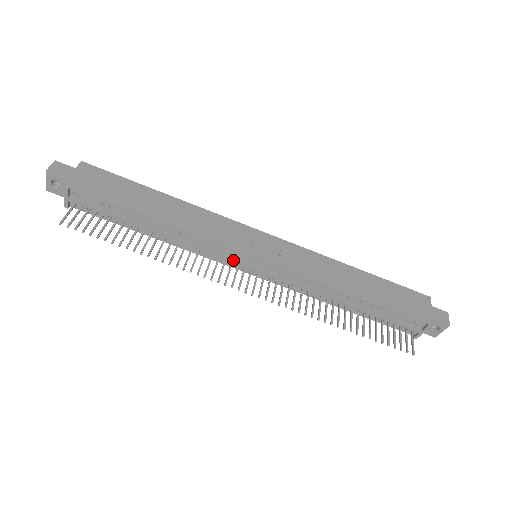
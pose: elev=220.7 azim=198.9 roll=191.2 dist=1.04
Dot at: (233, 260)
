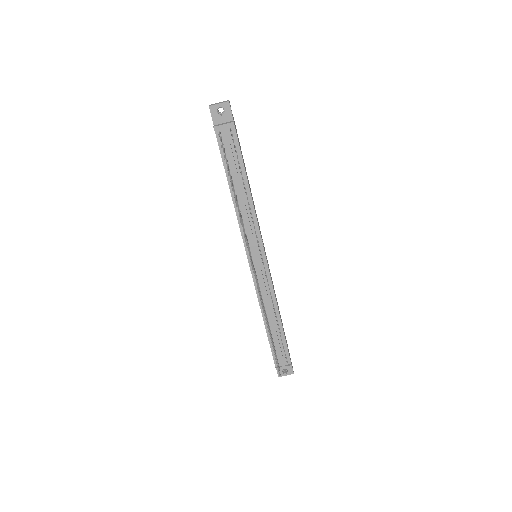
Dot at: (255, 247)
